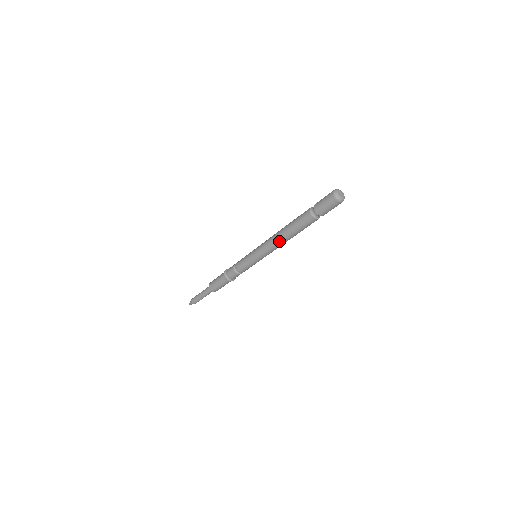
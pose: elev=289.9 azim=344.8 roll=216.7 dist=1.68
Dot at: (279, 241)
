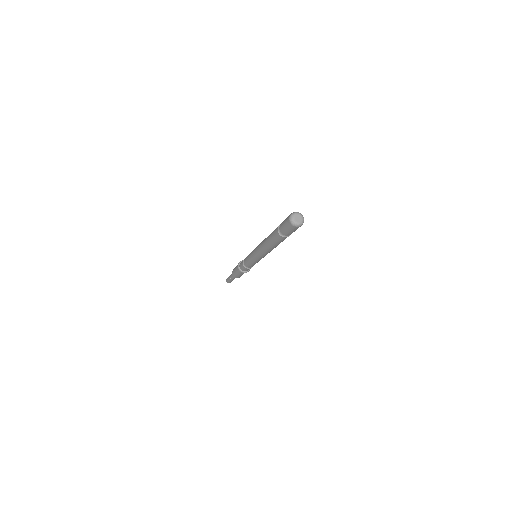
Dot at: (262, 246)
